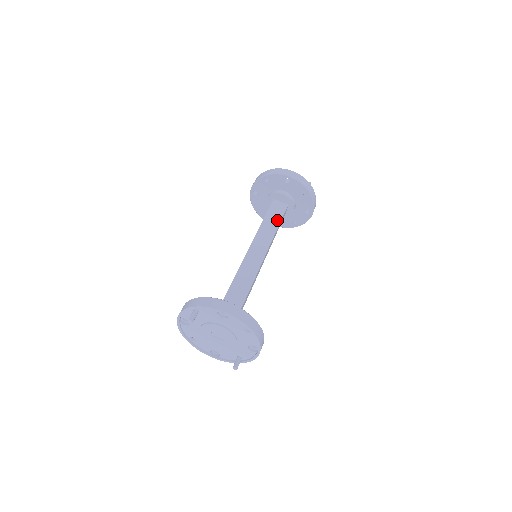
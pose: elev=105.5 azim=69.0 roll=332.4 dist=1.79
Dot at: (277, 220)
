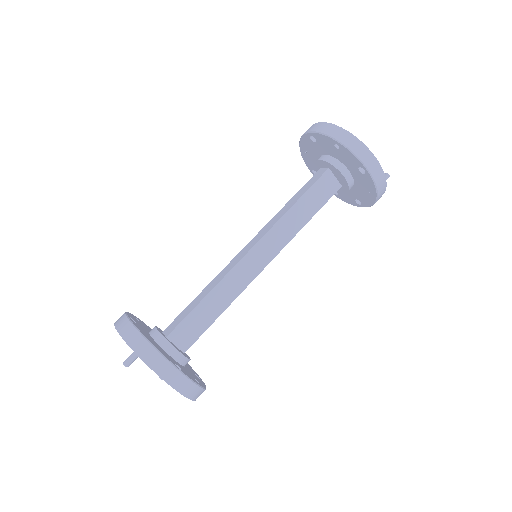
Dot at: (312, 210)
